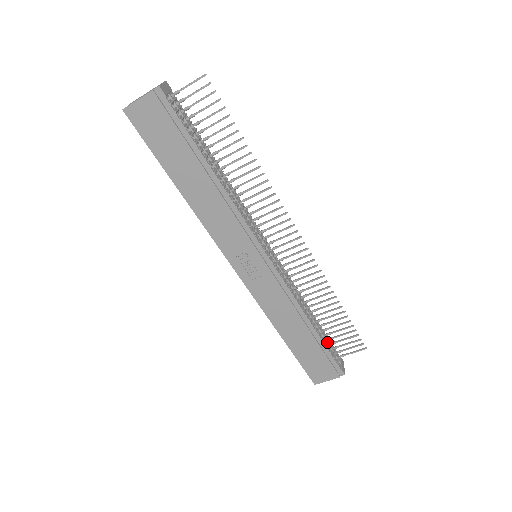
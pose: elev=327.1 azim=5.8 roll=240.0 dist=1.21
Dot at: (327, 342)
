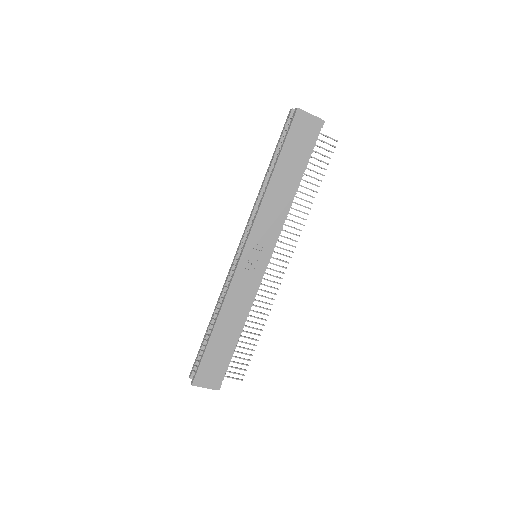
Dot at: occluded
